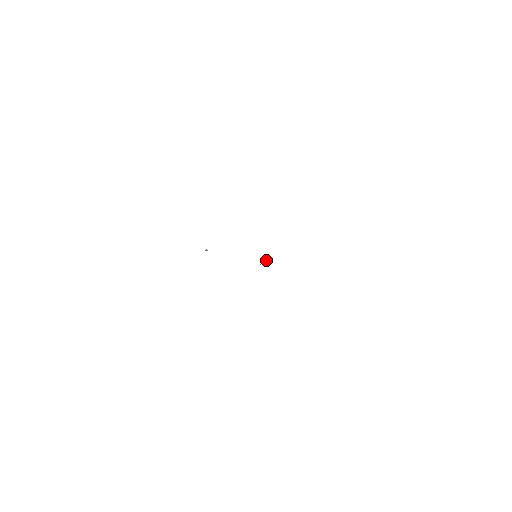
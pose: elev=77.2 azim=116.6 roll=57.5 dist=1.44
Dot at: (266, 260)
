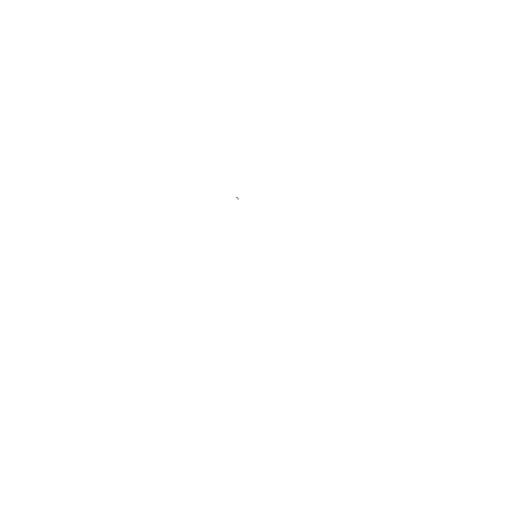
Dot at: occluded
